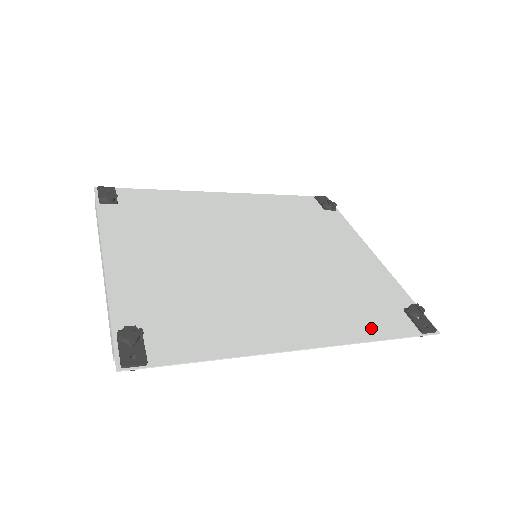
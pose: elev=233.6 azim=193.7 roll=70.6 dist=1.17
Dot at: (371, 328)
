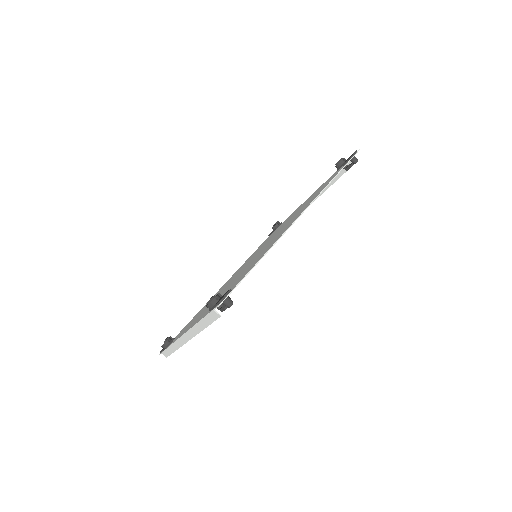
Dot at: occluded
